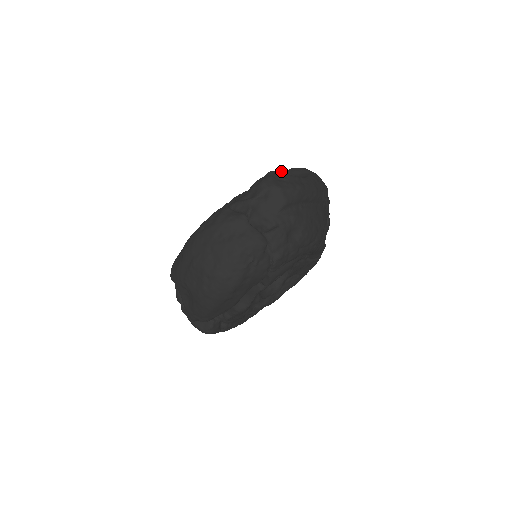
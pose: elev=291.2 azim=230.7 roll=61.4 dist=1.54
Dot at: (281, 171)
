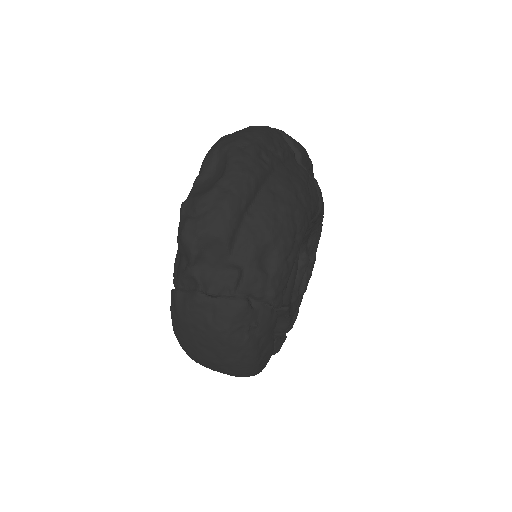
Dot at: (193, 185)
